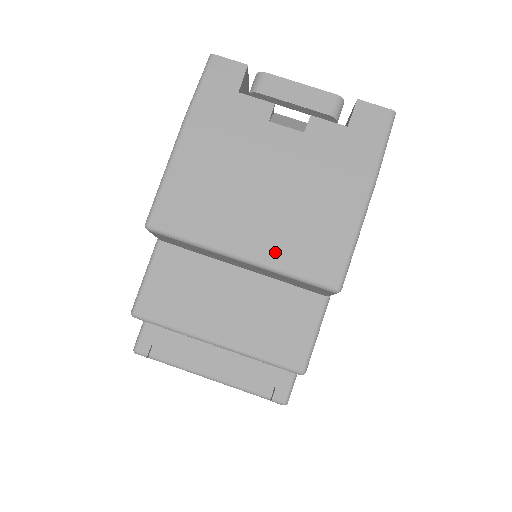
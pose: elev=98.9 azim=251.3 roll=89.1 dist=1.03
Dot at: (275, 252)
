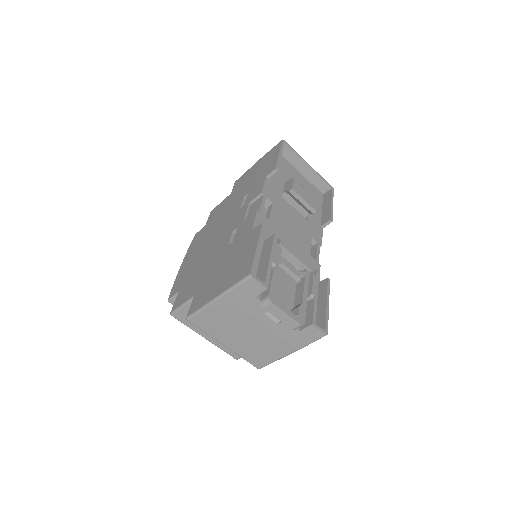
Dot at: (239, 350)
